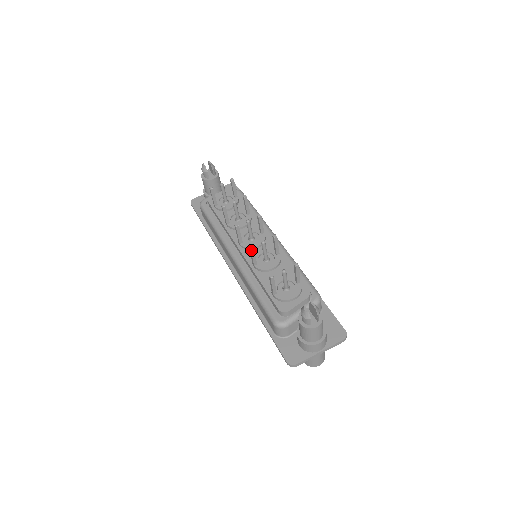
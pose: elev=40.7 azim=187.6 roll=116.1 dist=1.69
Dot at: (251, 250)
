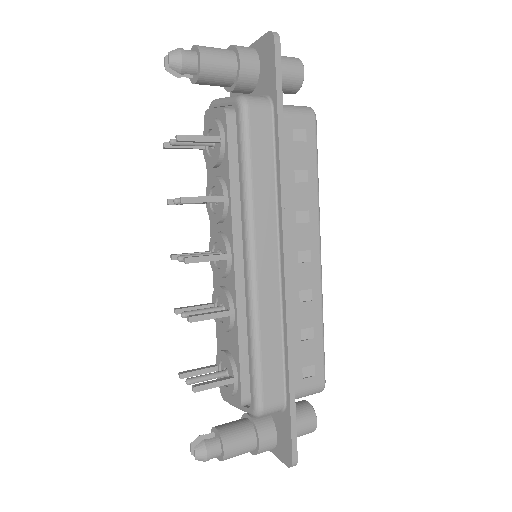
Dot at: (179, 313)
